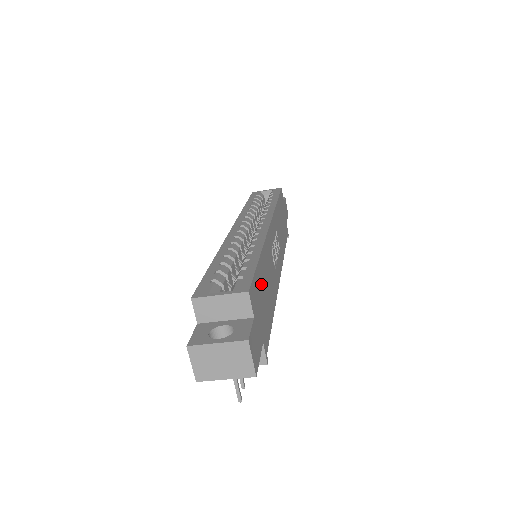
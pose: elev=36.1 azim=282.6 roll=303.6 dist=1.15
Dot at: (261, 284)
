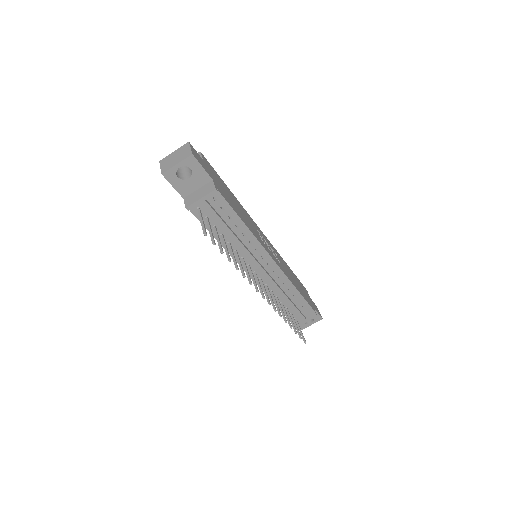
Dot at: (224, 187)
